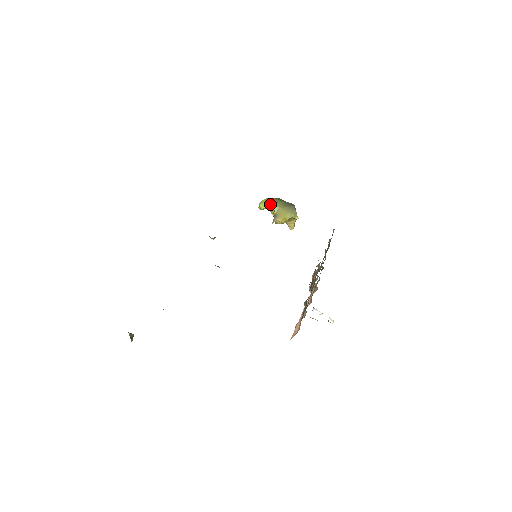
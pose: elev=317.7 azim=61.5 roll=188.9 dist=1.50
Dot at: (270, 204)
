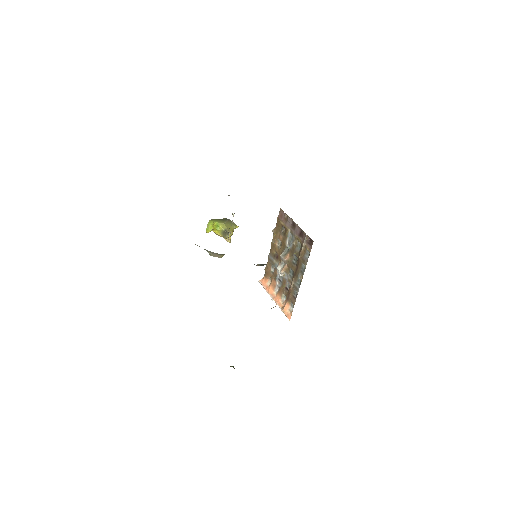
Dot at: (215, 224)
